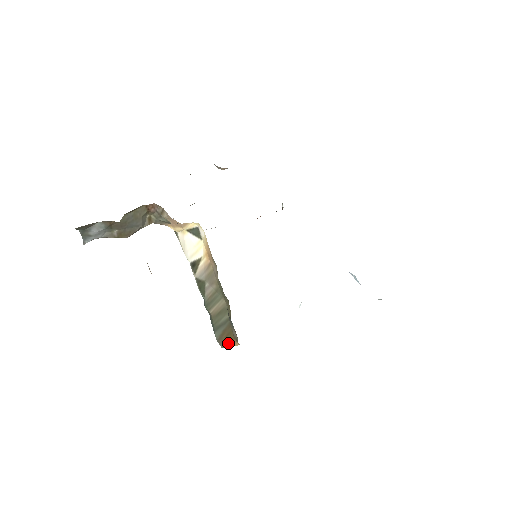
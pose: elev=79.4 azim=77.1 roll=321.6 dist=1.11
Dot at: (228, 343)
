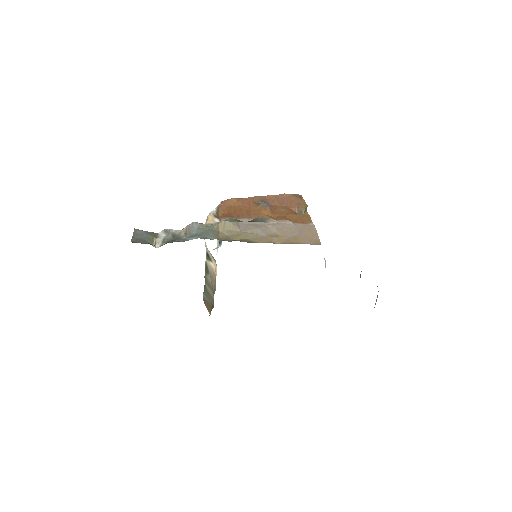
Dot at: (207, 308)
